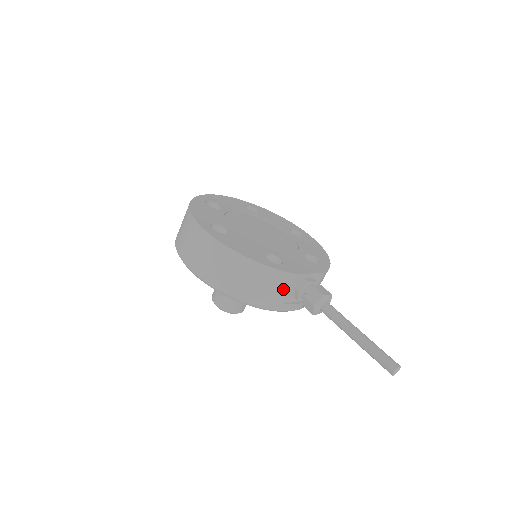
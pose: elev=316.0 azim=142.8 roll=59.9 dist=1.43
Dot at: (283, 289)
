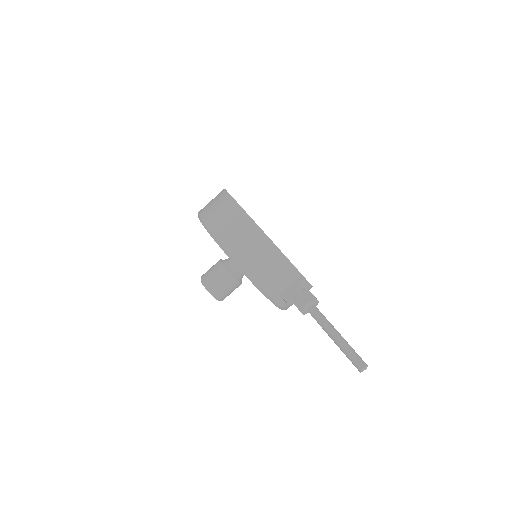
Dot at: (286, 282)
